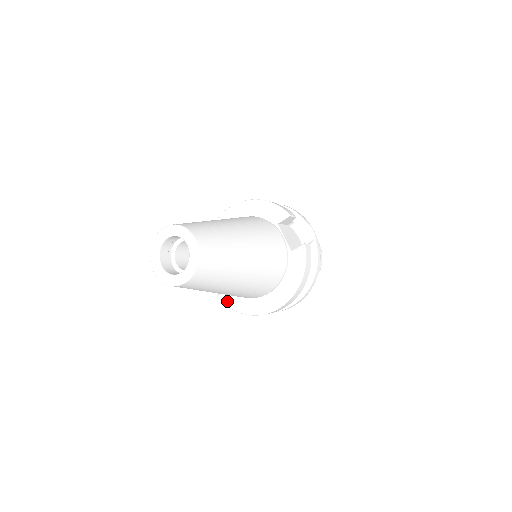
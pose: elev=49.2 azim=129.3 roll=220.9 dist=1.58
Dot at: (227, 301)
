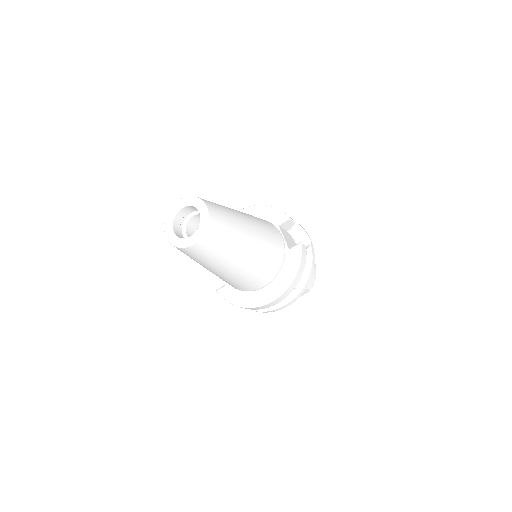
Dot at: (225, 295)
